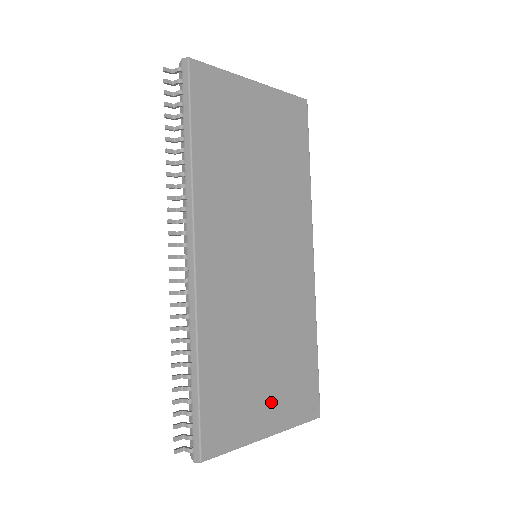
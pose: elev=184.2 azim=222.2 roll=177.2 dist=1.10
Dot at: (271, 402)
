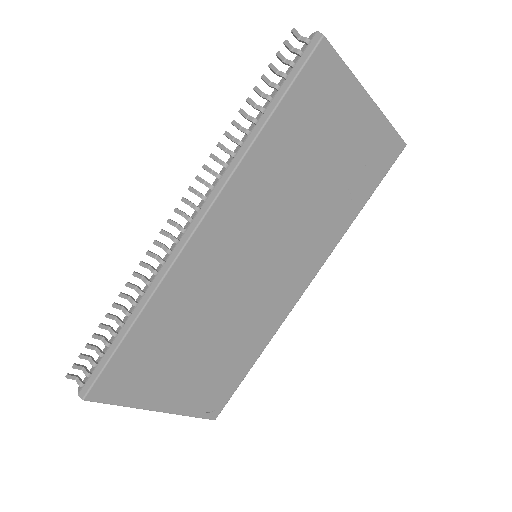
Dot at: (180, 385)
